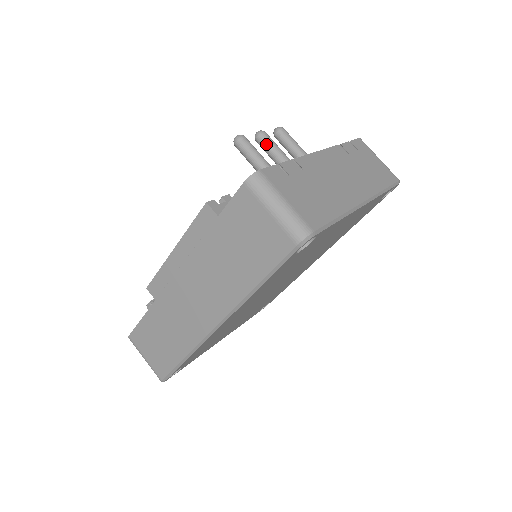
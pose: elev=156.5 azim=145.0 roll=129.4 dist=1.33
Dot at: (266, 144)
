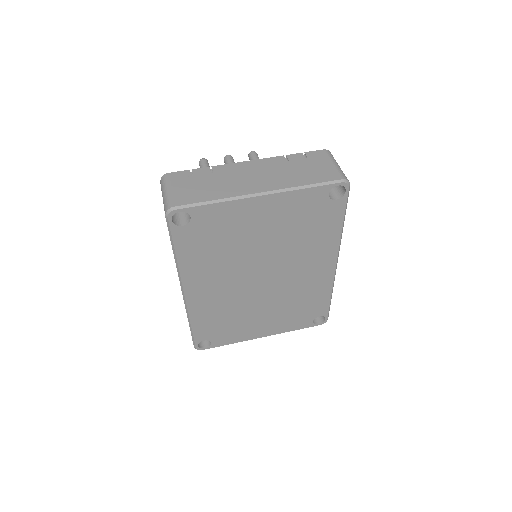
Dot at: (225, 163)
